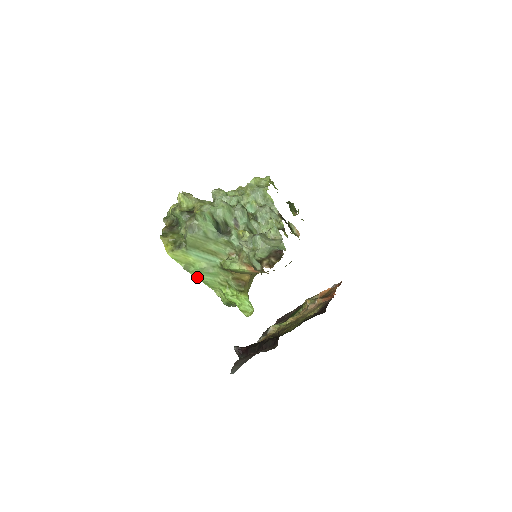
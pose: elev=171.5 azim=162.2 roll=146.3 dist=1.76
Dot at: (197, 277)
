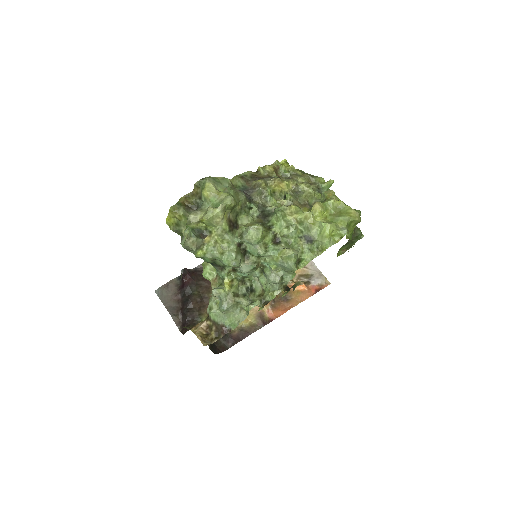
Dot at: occluded
